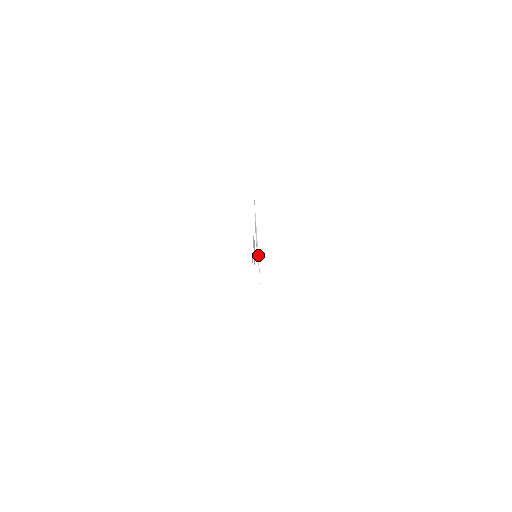
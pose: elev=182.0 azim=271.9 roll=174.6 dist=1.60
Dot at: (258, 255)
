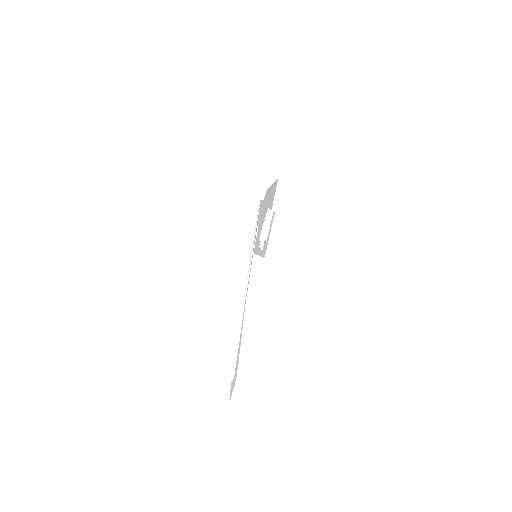
Dot at: occluded
